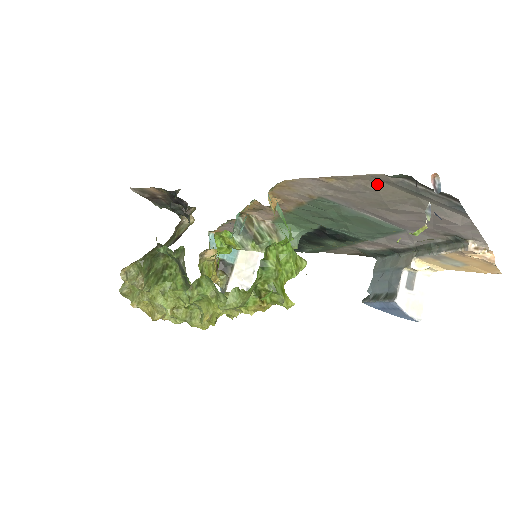
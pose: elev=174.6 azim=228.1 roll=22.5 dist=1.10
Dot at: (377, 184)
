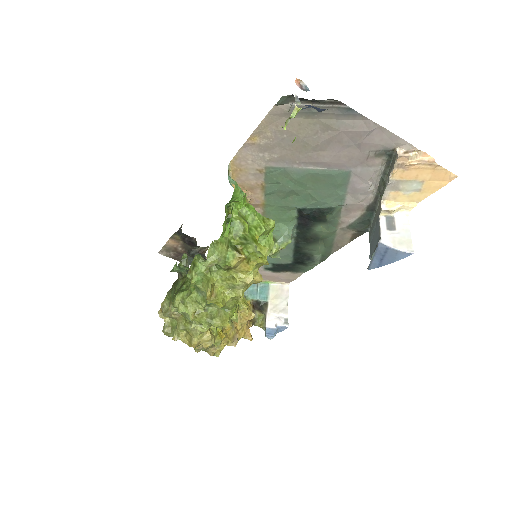
Dot at: (283, 122)
